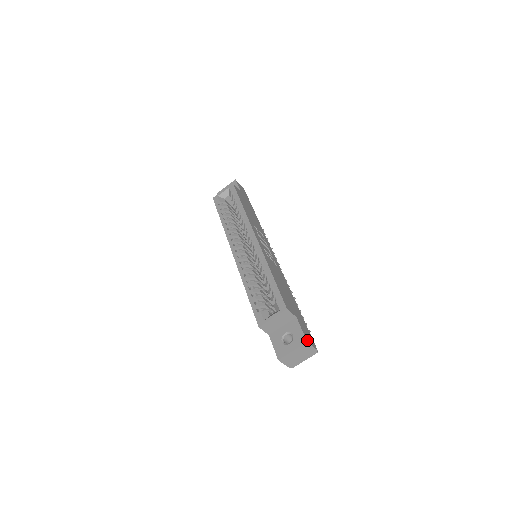
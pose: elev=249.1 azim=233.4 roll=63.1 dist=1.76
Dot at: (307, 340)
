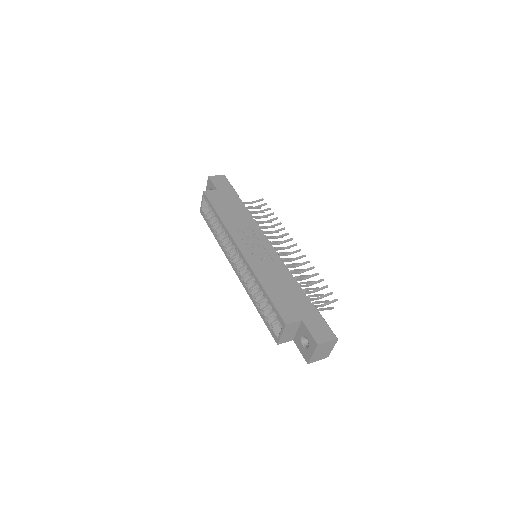
Dot at: (318, 342)
